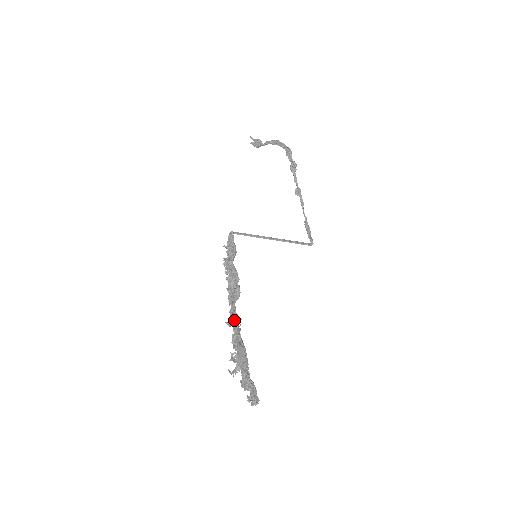
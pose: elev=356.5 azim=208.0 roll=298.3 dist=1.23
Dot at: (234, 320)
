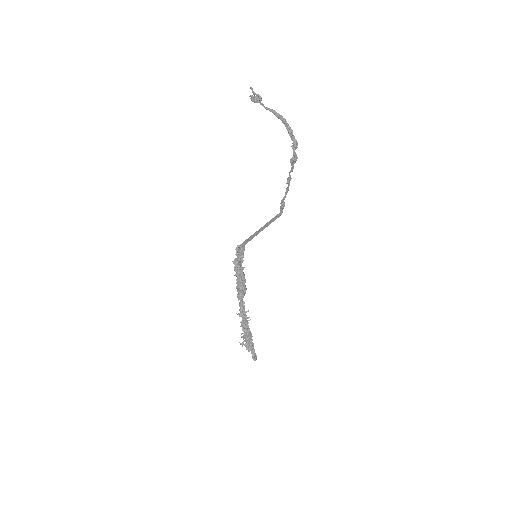
Dot at: (244, 314)
